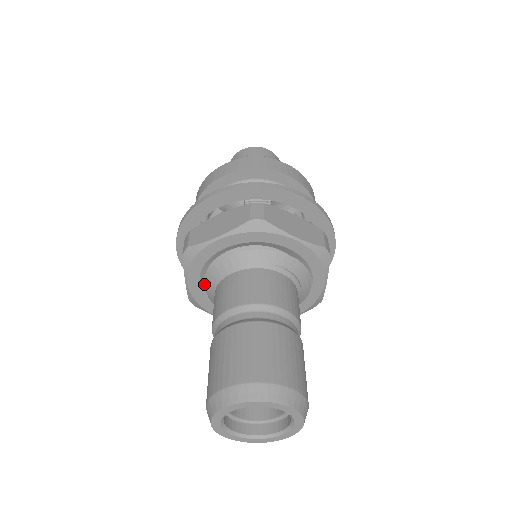
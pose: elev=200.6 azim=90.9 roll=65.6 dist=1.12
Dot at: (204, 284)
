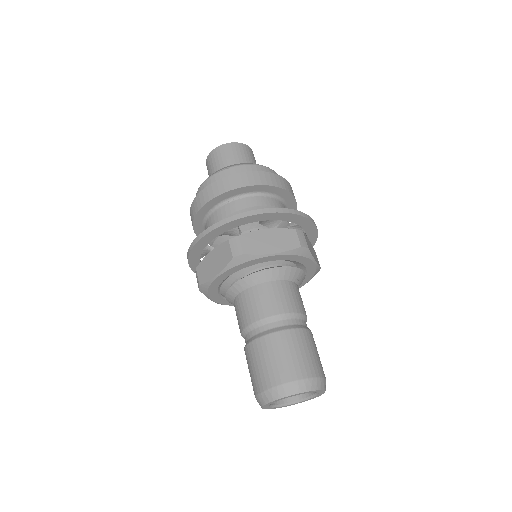
Dot at: (226, 278)
